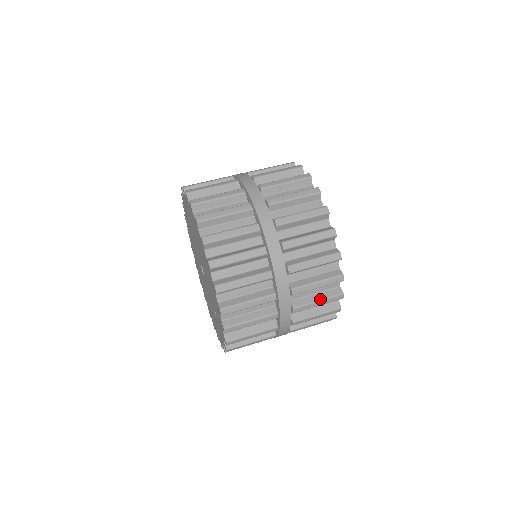
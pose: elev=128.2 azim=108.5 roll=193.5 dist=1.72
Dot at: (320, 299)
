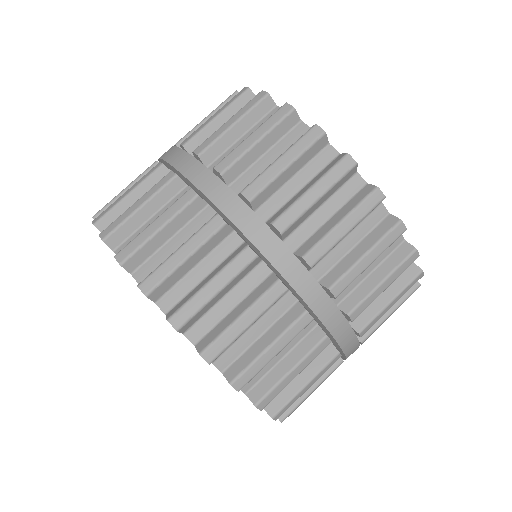
Dot at: (392, 298)
